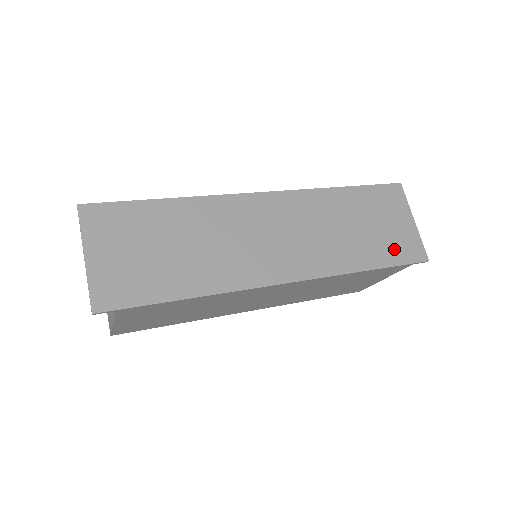
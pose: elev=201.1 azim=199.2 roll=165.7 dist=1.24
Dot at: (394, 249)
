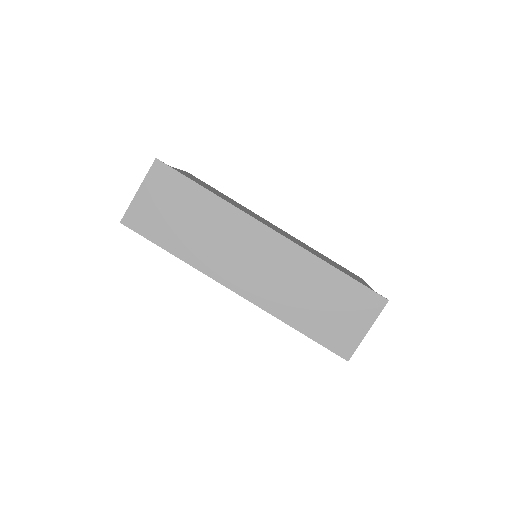
Dot at: (329, 333)
